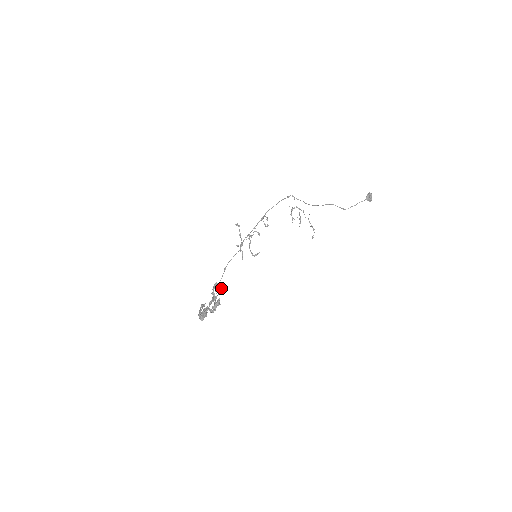
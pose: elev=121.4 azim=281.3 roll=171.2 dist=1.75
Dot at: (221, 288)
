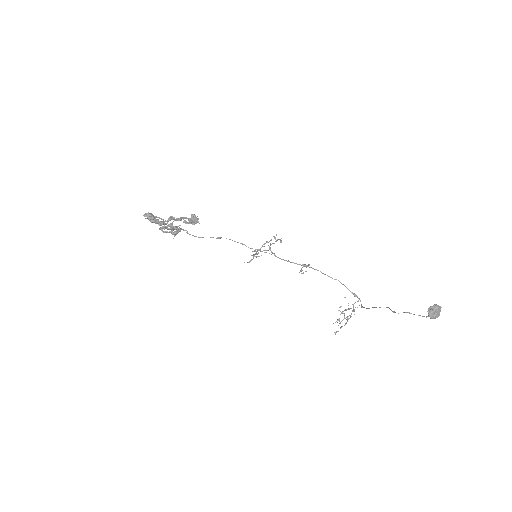
Dot at: (192, 220)
